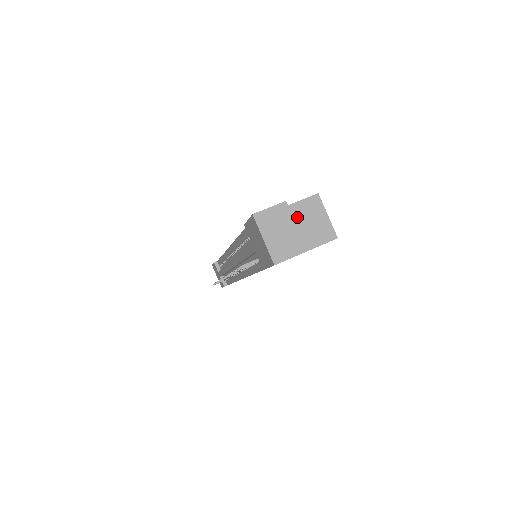
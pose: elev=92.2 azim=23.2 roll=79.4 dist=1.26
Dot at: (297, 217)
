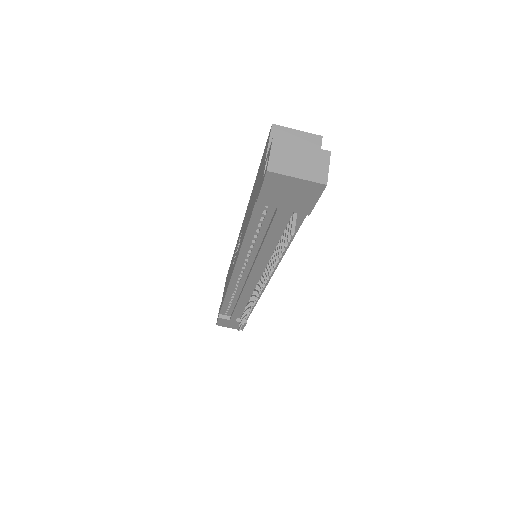
Dot at: occluded
